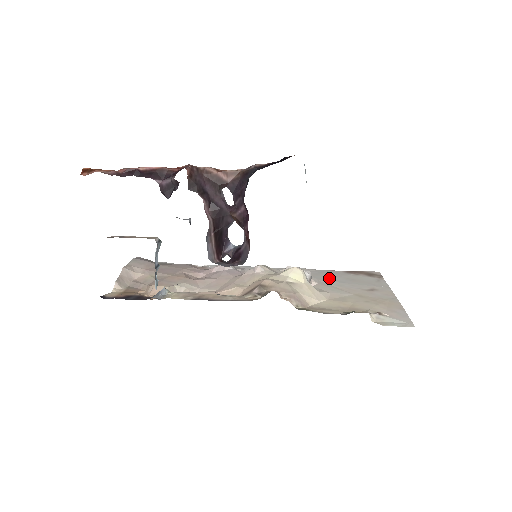
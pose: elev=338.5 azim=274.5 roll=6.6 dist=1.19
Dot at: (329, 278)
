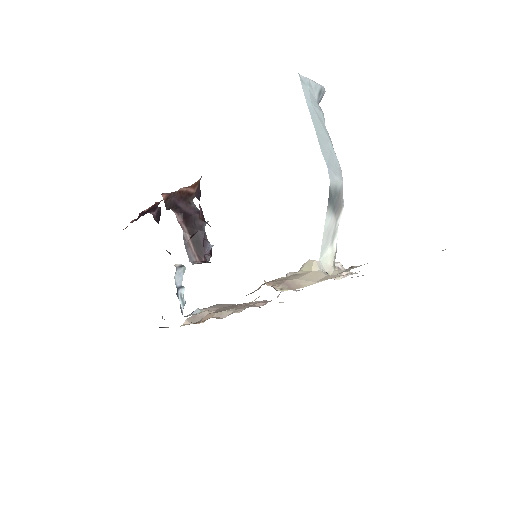
Dot at: occluded
